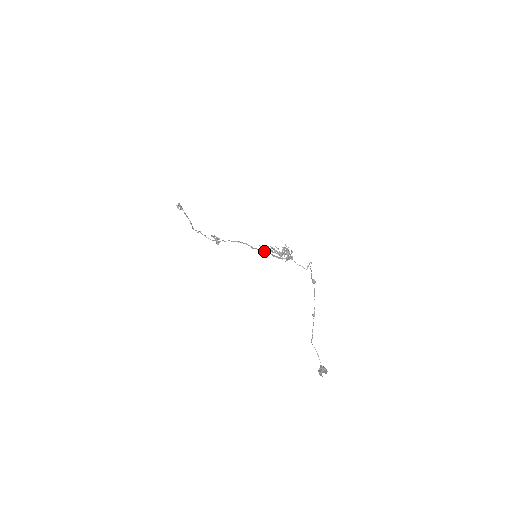
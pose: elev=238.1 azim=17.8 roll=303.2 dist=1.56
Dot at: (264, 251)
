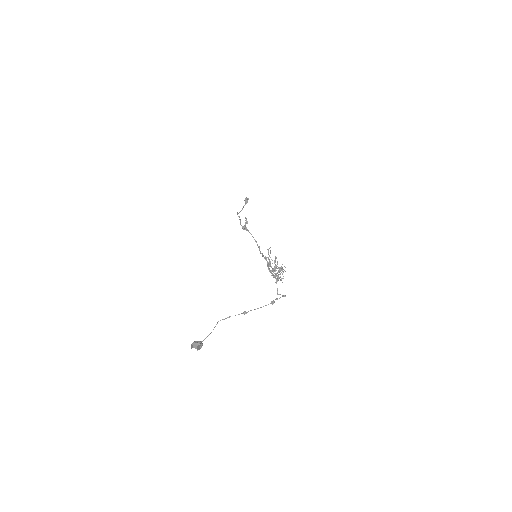
Dot at: occluded
